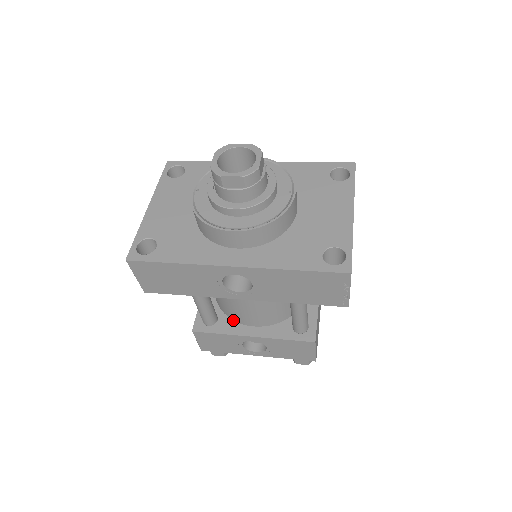
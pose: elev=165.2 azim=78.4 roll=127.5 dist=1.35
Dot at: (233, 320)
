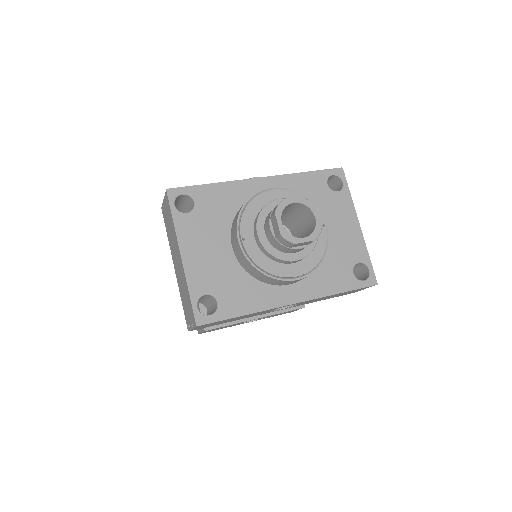
Dot at: occluded
